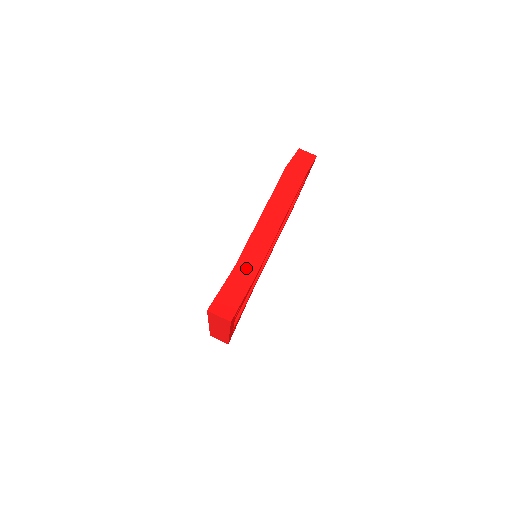
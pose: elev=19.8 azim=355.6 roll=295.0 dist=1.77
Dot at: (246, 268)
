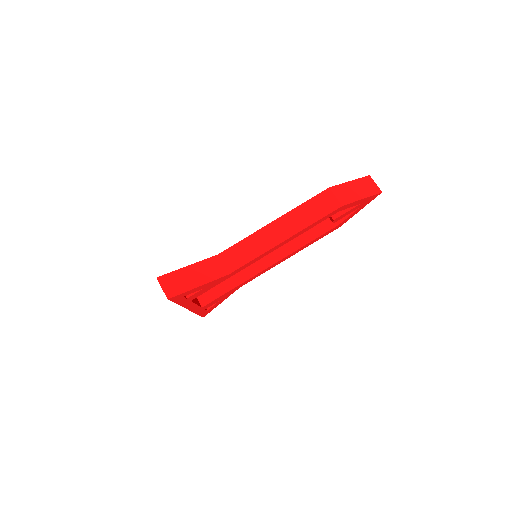
Dot at: (227, 261)
